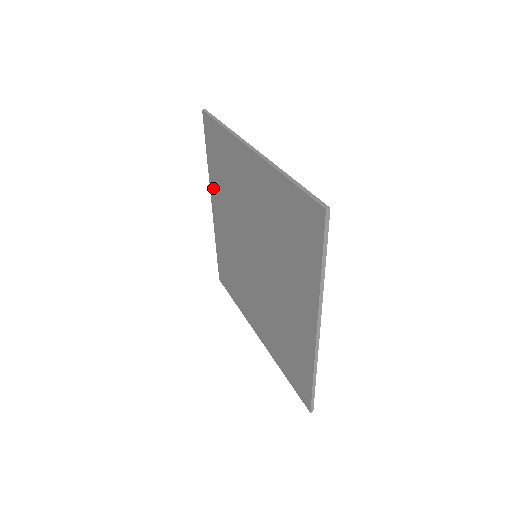
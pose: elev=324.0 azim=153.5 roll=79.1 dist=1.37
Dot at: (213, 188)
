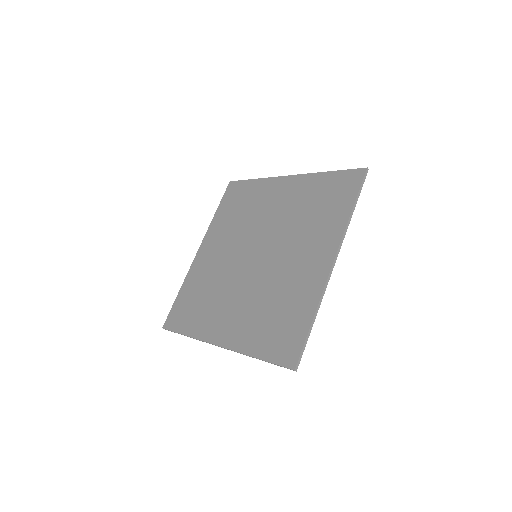
Dot at: (211, 232)
